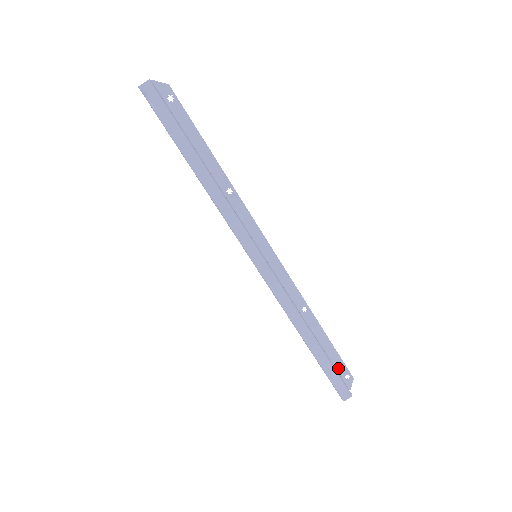
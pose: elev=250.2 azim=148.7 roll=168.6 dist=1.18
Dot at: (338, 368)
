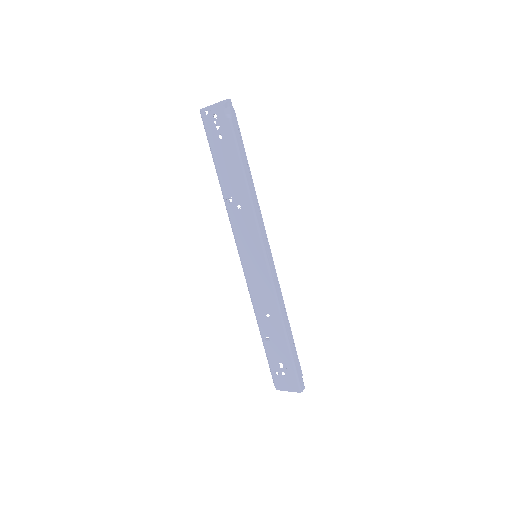
Dot at: occluded
